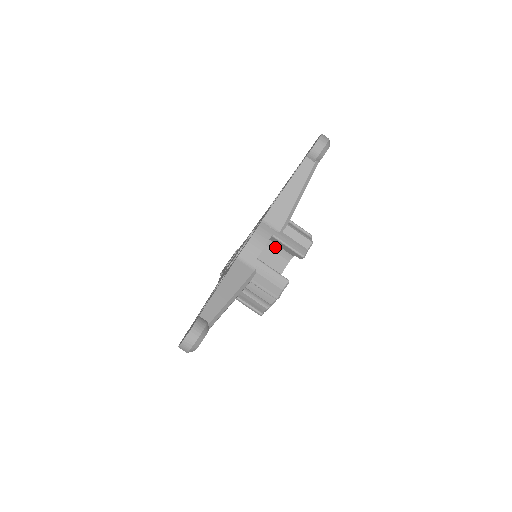
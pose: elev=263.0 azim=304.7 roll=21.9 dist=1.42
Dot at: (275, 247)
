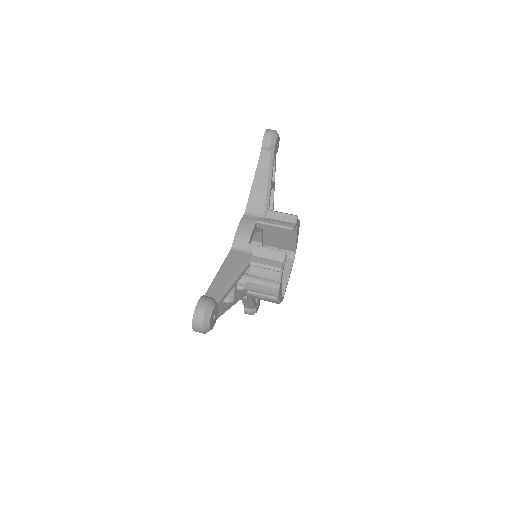
Dot at: occluded
